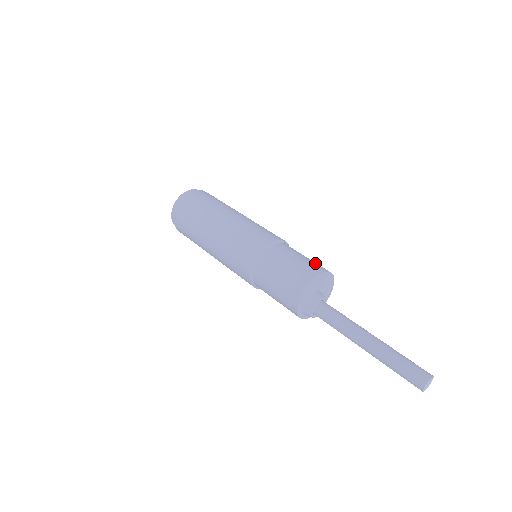
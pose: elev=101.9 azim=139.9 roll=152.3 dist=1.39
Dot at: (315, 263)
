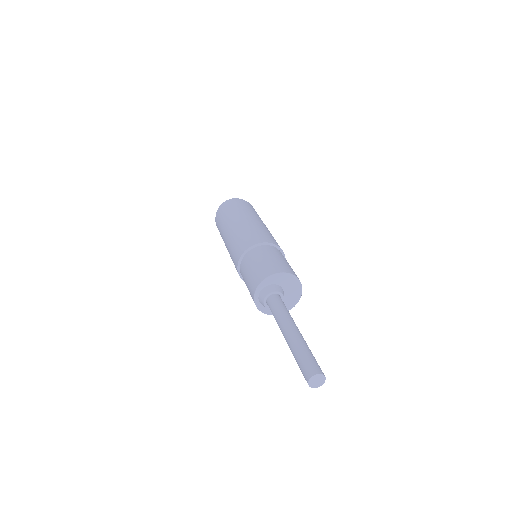
Dot at: occluded
